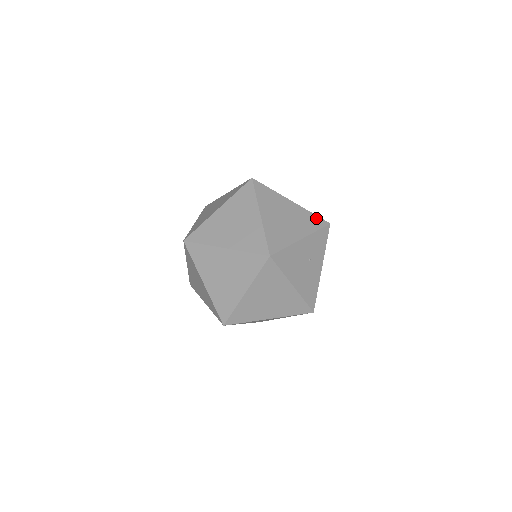
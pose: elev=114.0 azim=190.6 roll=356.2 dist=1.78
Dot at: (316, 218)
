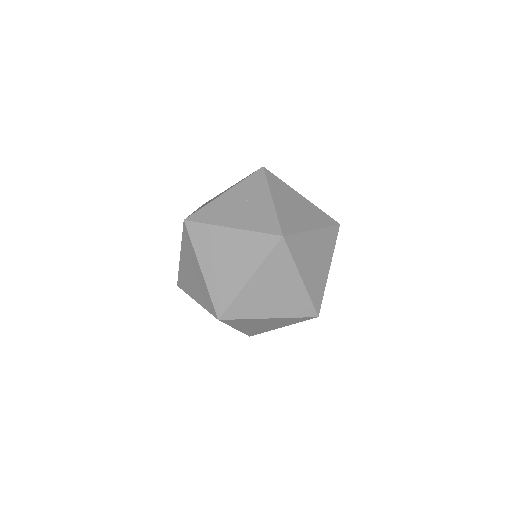
Dot at: occluded
